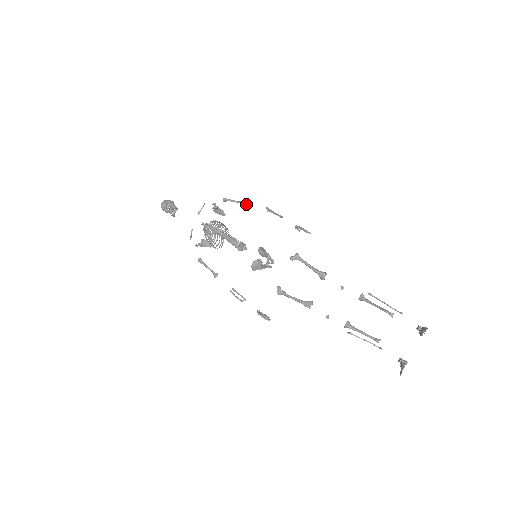
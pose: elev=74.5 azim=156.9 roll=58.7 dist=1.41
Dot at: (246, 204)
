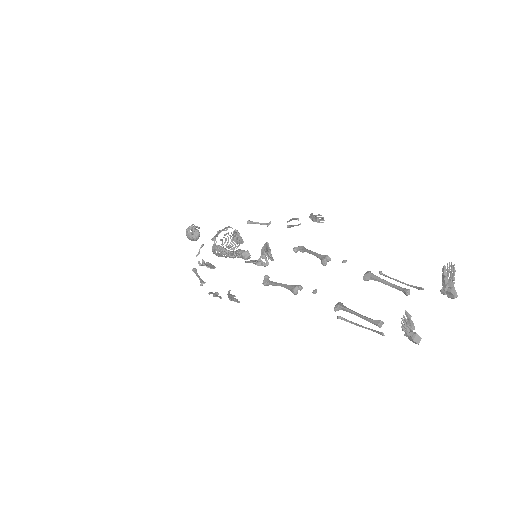
Dot at: (268, 223)
